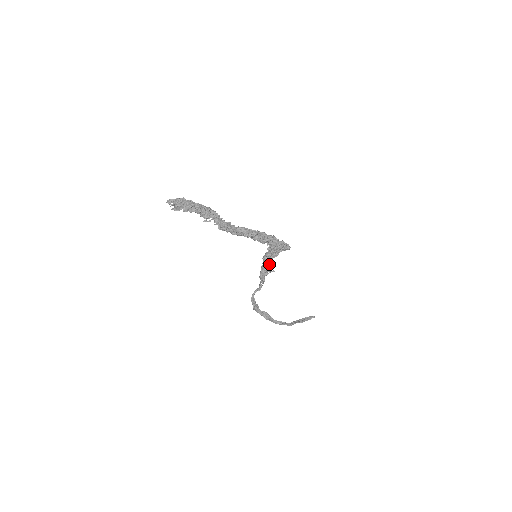
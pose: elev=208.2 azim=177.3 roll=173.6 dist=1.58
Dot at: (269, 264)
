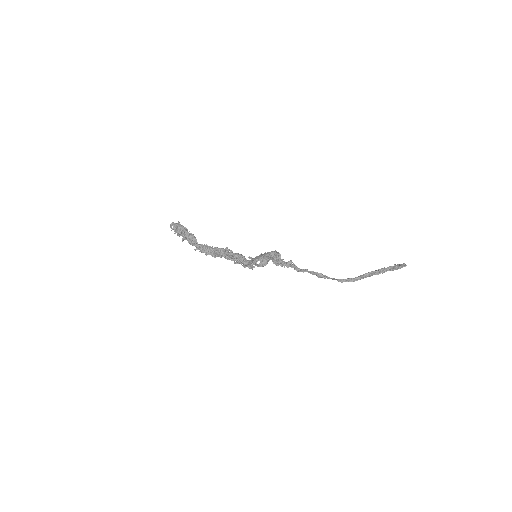
Dot at: (280, 255)
